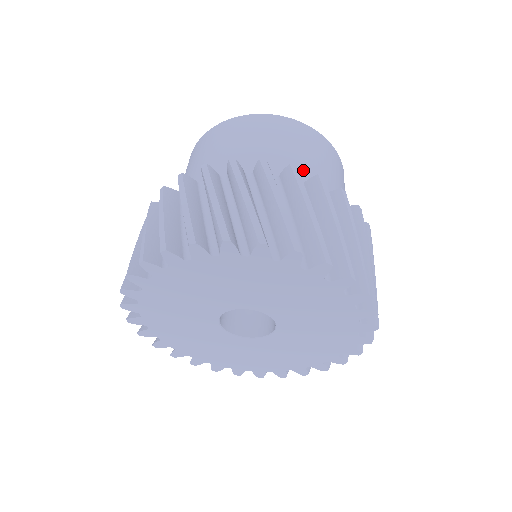
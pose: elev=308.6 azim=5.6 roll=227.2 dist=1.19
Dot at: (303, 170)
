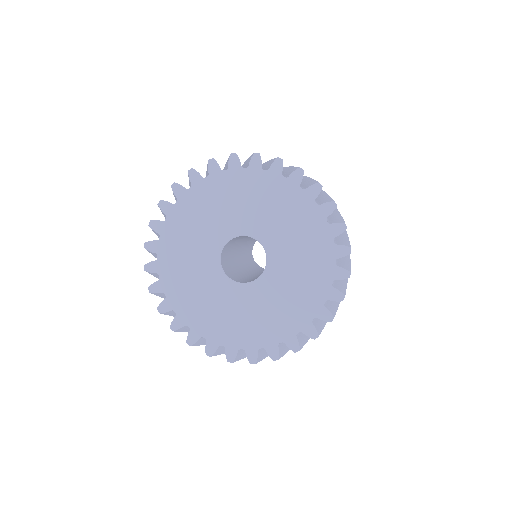
Dot at: occluded
